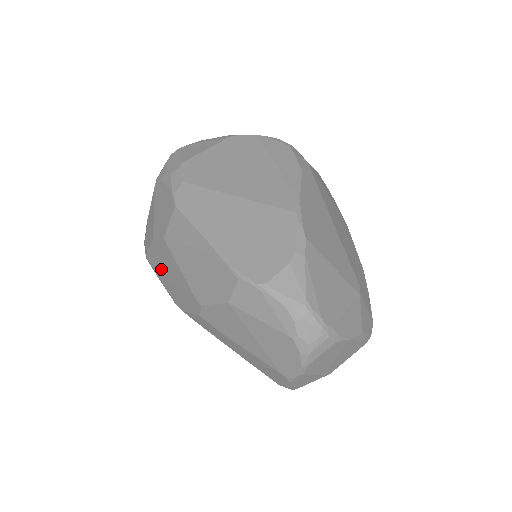
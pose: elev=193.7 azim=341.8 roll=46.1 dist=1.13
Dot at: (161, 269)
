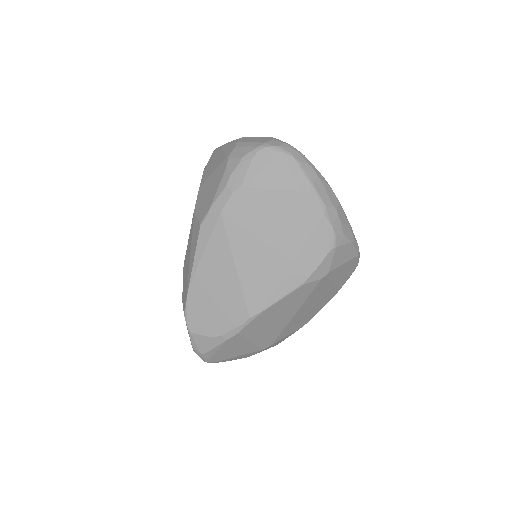
Dot at: occluded
